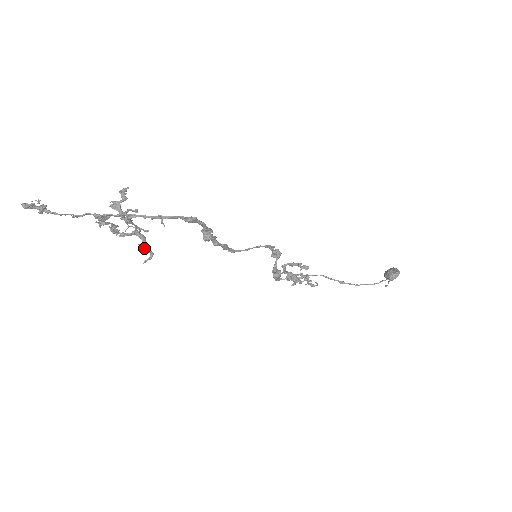
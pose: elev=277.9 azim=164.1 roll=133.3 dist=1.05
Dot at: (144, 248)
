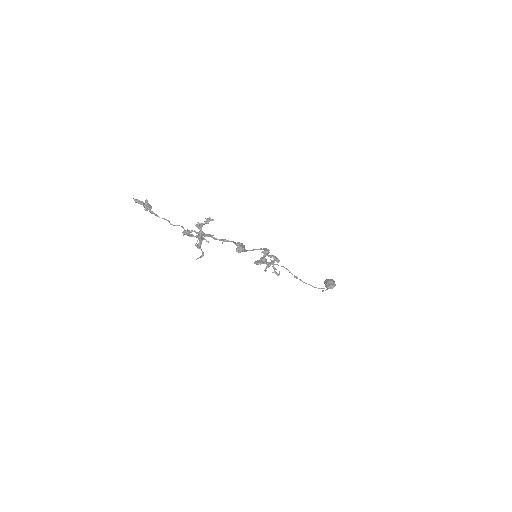
Dot at: (198, 247)
